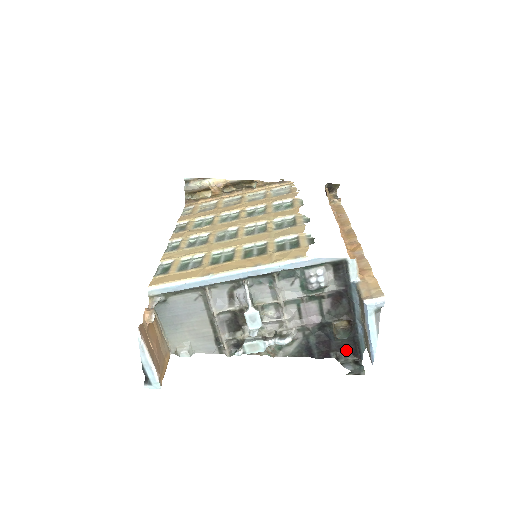
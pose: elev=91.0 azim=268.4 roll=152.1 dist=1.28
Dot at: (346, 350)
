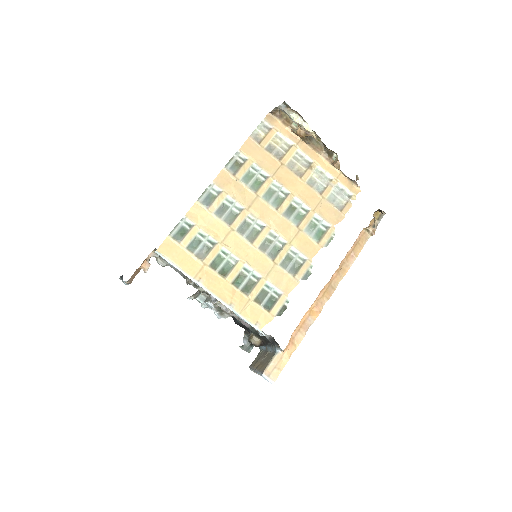
Dot at: occluded
